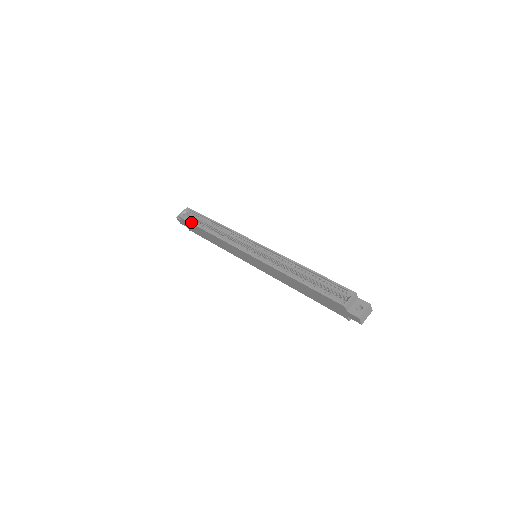
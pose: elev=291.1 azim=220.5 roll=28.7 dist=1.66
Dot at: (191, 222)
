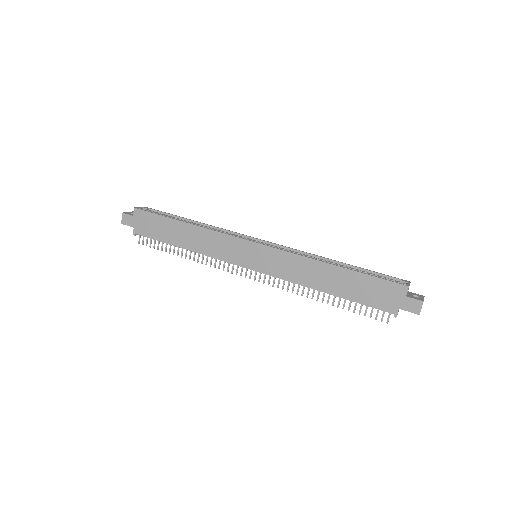
Dot at: occluded
